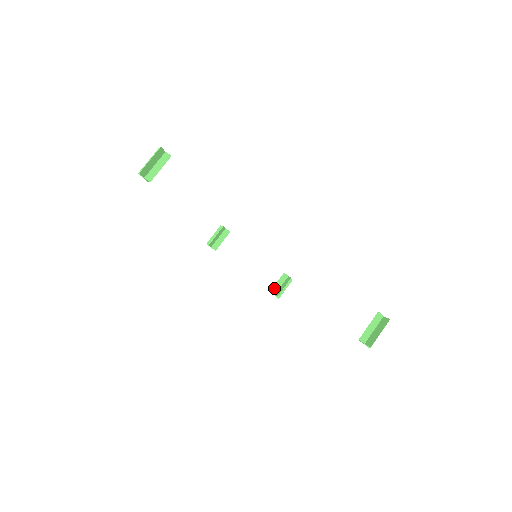
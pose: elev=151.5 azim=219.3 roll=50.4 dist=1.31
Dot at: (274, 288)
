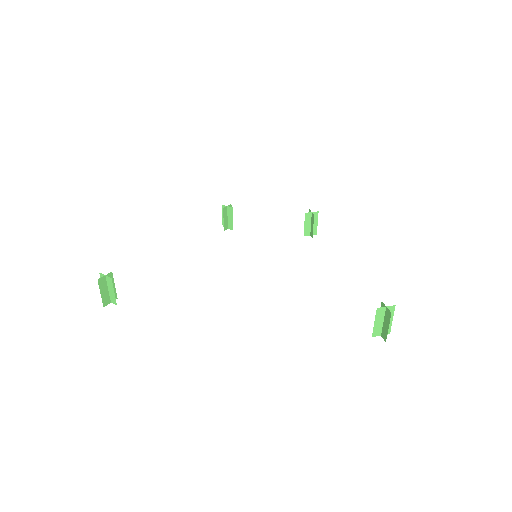
Dot at: (305, 231)
